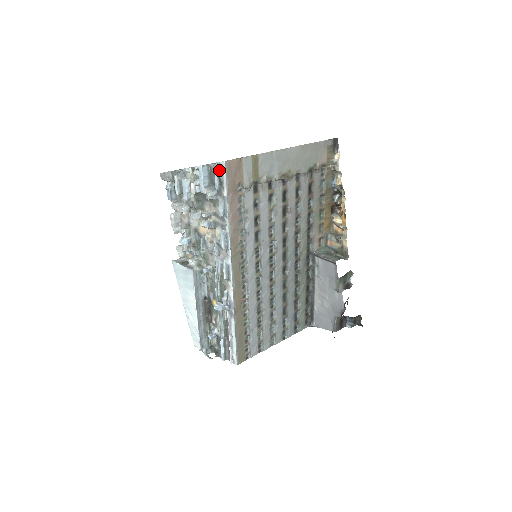
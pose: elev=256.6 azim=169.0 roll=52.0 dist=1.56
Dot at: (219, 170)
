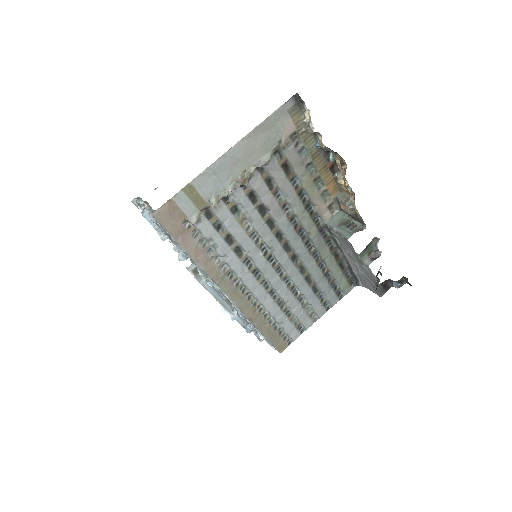
Dot at: occluded
